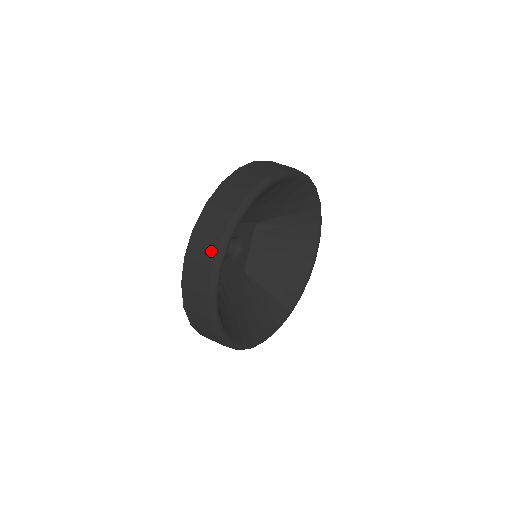
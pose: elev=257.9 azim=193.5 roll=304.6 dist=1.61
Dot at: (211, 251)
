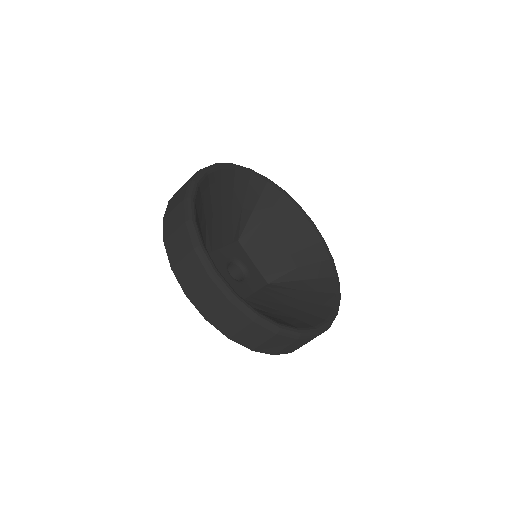
Dot at: (196, 266)
